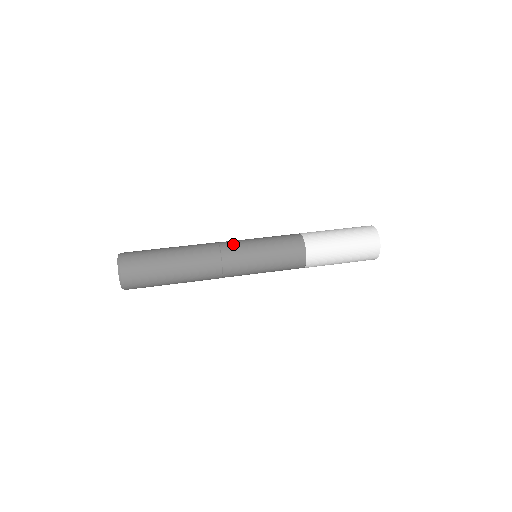
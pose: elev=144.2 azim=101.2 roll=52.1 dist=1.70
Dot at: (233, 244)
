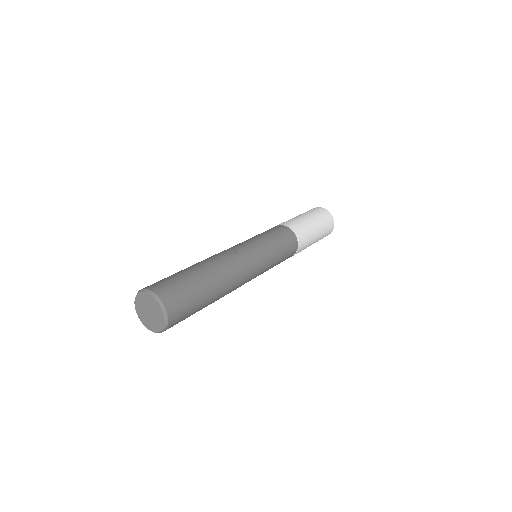
Dot at: (246, 249)
